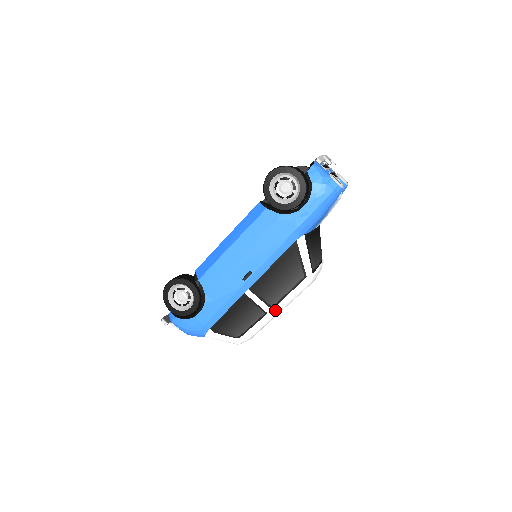
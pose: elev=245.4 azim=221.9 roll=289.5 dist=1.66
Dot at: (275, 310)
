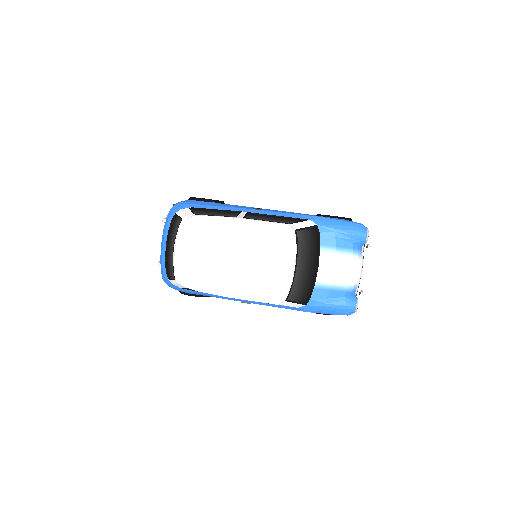
Dot at: (244, 219)
